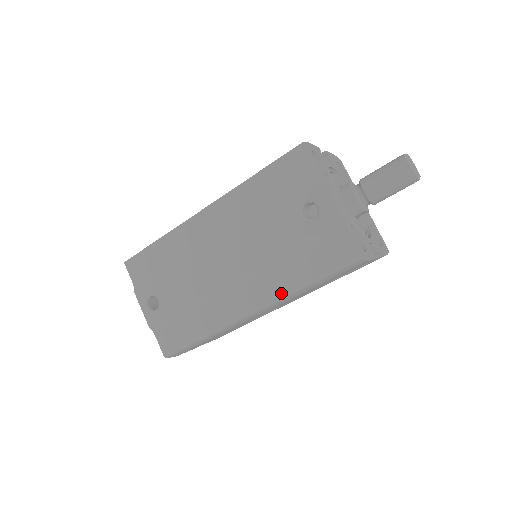
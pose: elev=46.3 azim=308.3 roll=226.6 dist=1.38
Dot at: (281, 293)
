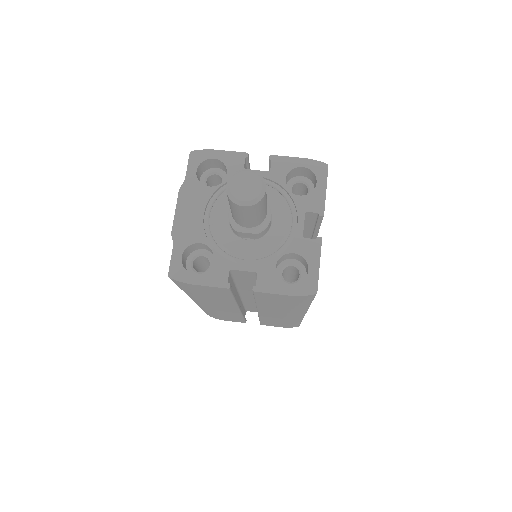
Dot at: occluded
